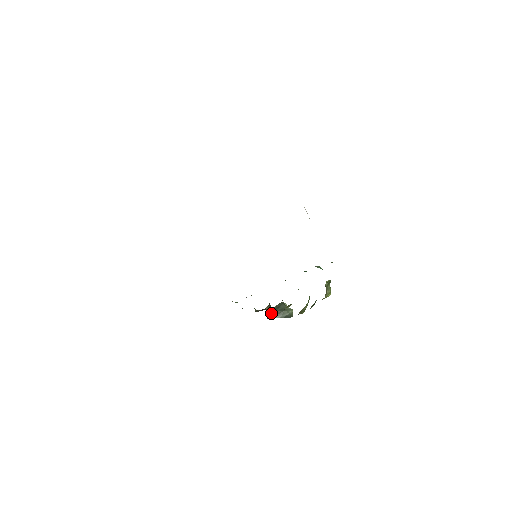
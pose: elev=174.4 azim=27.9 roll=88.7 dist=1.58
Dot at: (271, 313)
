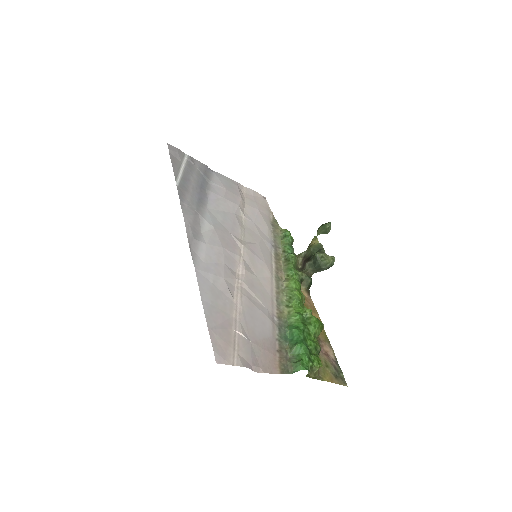
Dot at: (309, 284)
